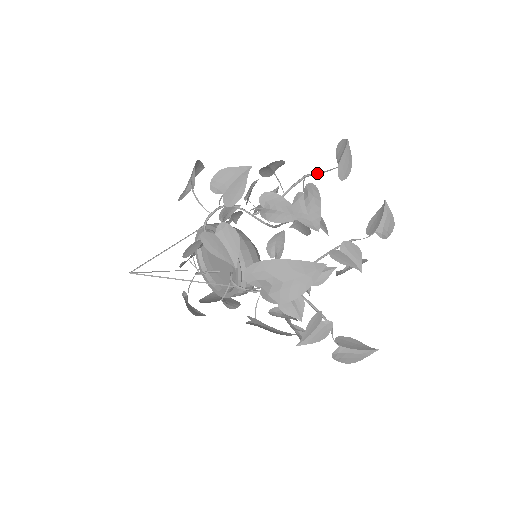
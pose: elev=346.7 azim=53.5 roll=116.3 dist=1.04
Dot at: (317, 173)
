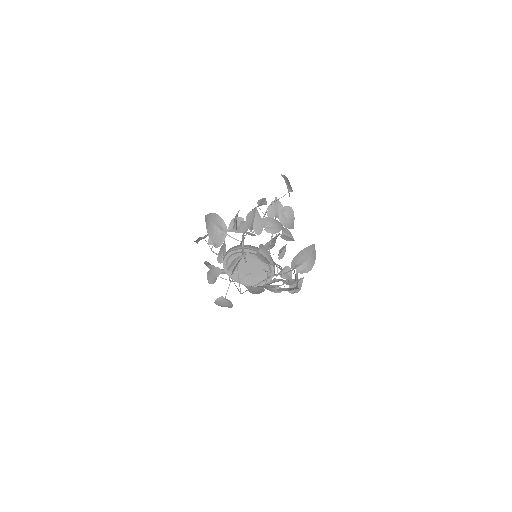
Dot at: (279, 198)
